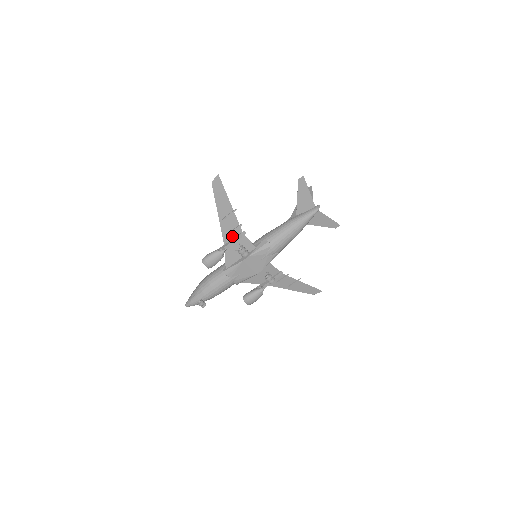
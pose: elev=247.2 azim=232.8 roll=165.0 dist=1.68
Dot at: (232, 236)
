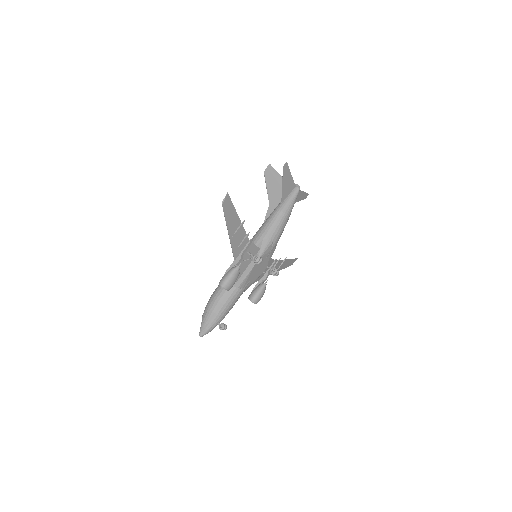
Dot at: (241, 248)
